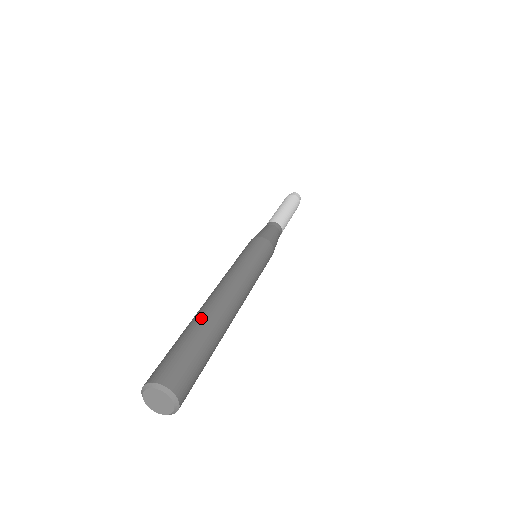
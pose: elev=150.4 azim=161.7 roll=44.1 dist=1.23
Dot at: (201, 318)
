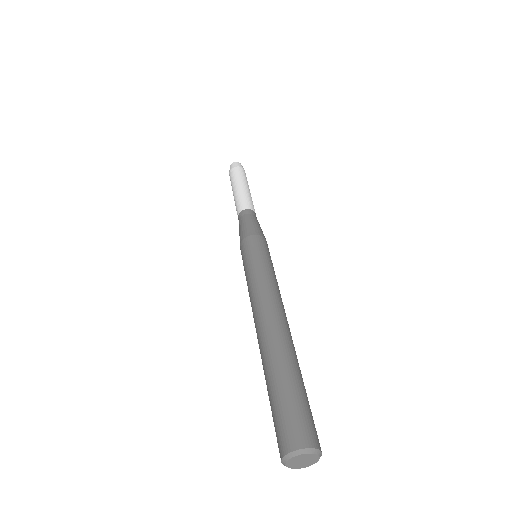
Dot at: (267, 363)
